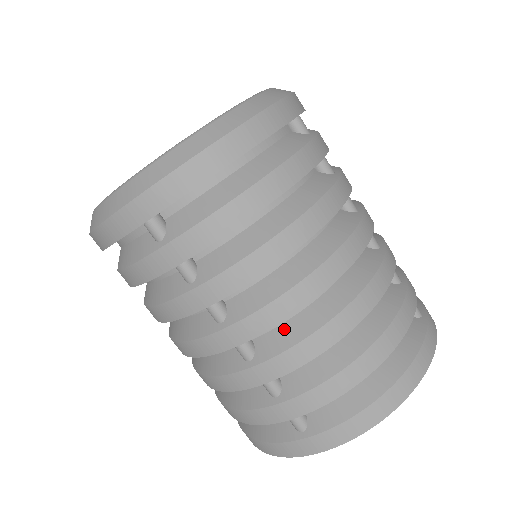
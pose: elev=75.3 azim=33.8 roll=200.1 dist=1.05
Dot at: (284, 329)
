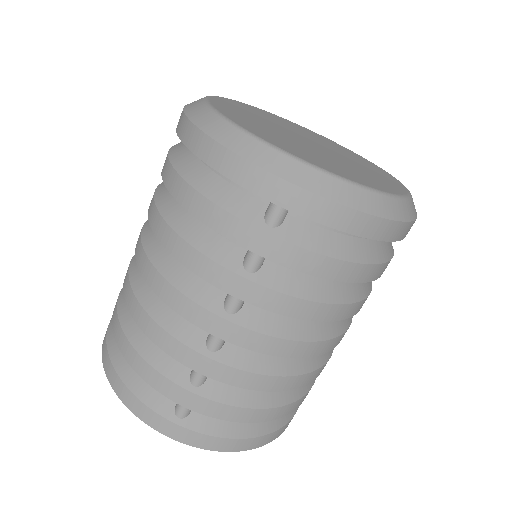
Dot at: (256, 354)
